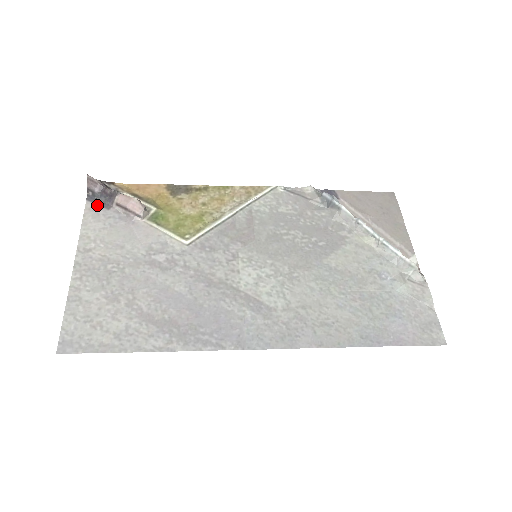
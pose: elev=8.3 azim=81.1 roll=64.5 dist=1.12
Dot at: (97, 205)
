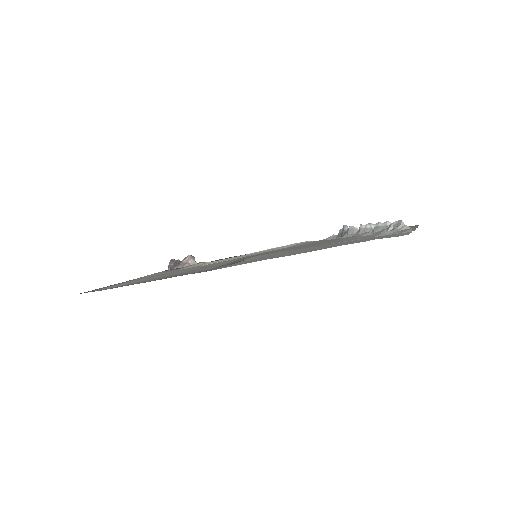
Dot at: occluded
